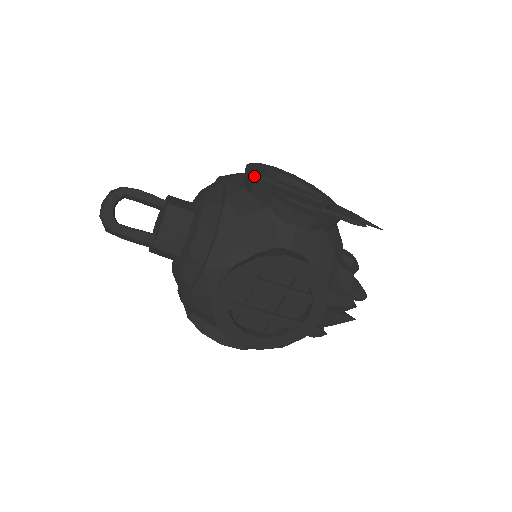
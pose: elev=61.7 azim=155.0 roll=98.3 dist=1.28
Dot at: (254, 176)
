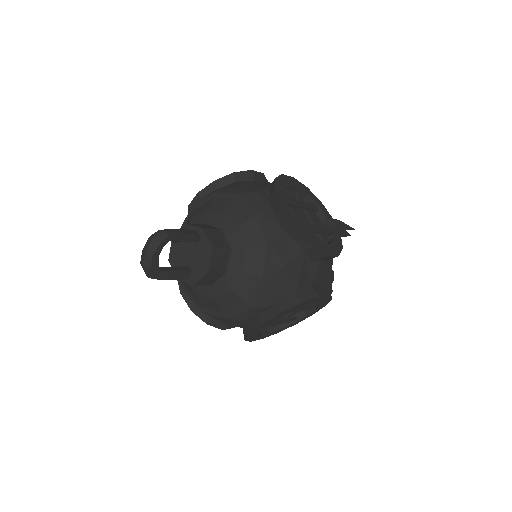
Dot at: (290, 216)
